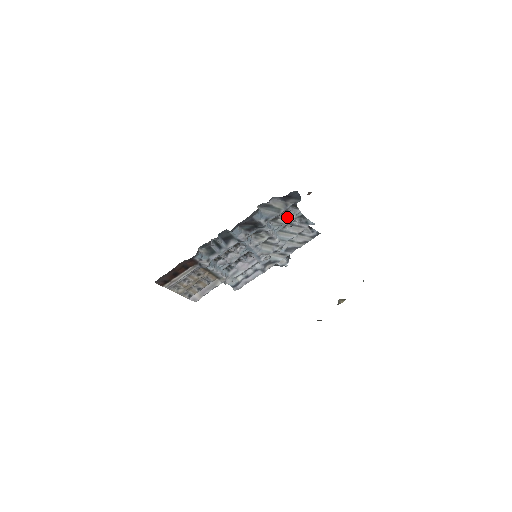
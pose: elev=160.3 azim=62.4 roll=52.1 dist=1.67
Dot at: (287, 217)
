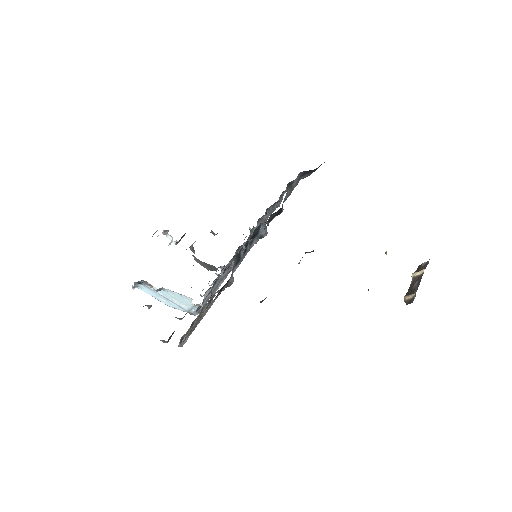
Dot at: (279, 199)
